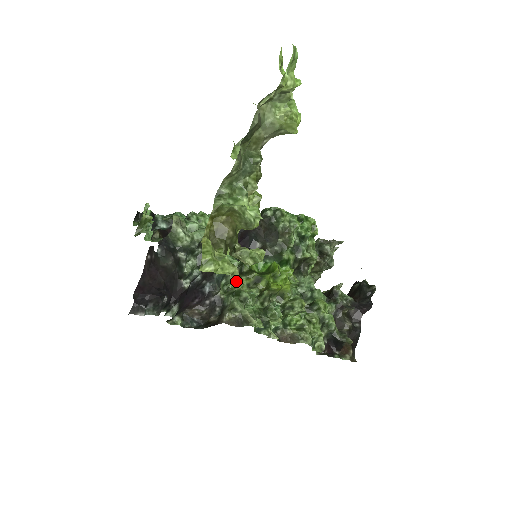
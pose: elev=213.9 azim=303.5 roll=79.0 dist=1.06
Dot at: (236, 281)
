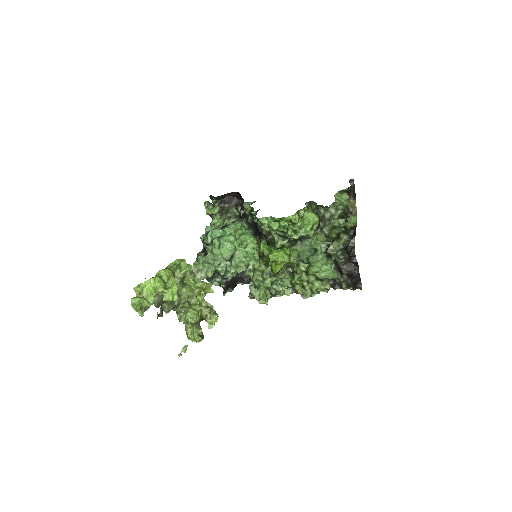
Dot at: (259, 260)
